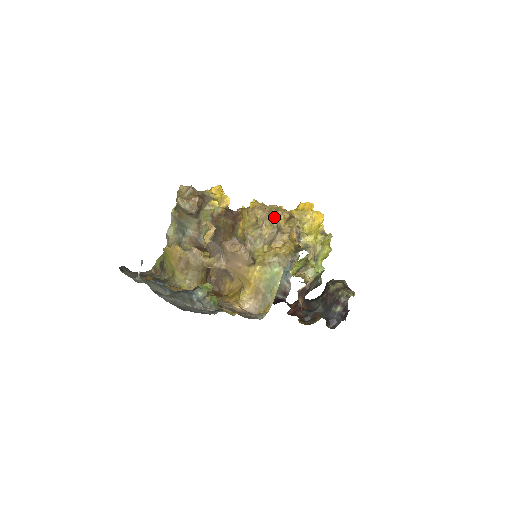
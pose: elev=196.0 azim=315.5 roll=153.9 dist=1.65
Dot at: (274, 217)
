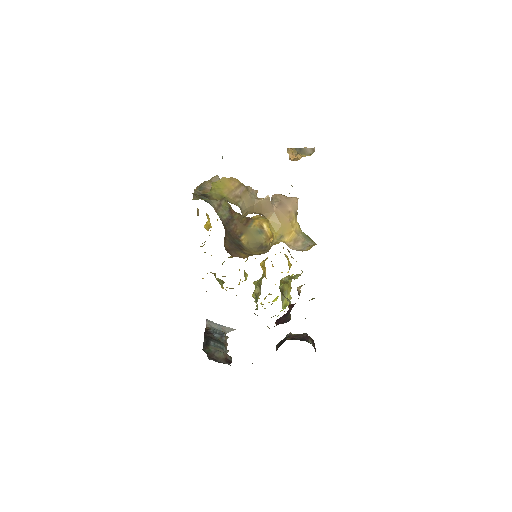
Dot at: occluded
